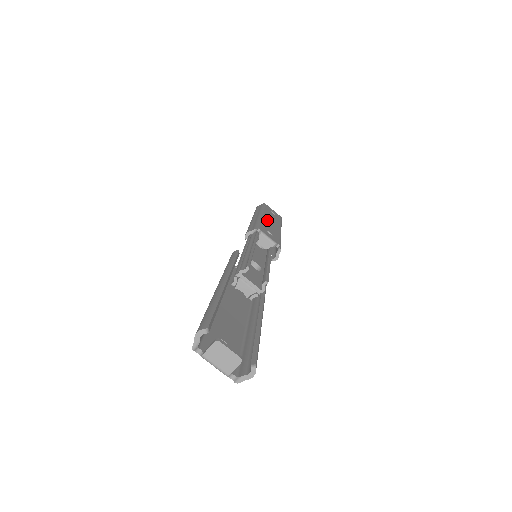
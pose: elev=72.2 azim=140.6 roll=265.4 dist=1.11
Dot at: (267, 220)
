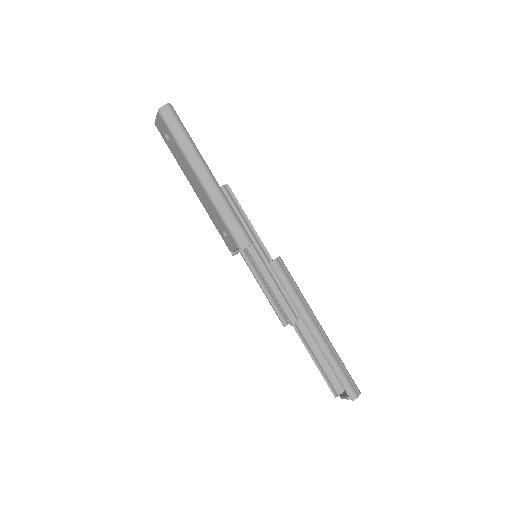
Dot at: occluded
